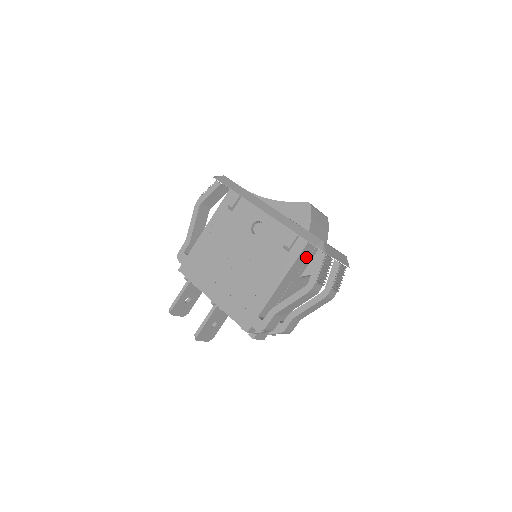
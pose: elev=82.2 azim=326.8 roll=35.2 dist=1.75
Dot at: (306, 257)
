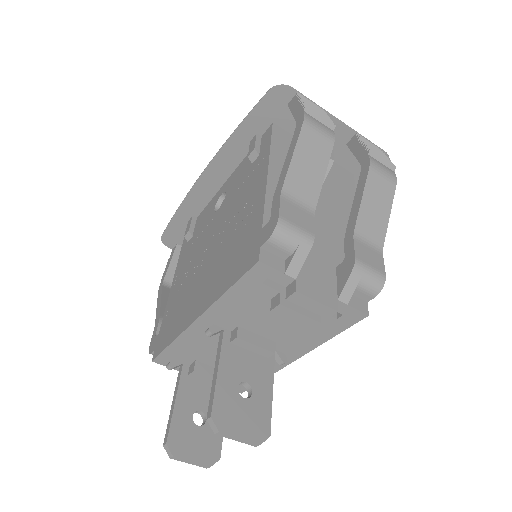
Dot at: occluded
